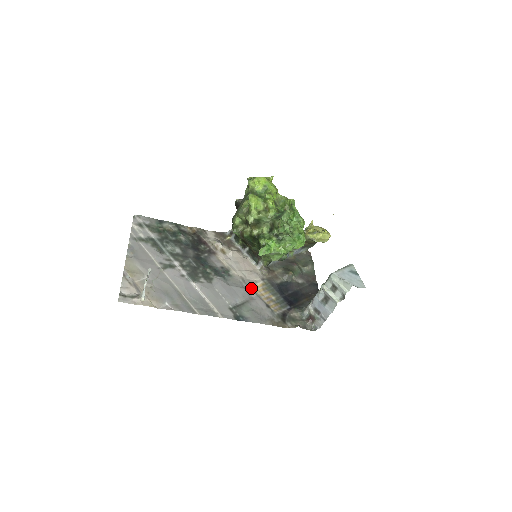
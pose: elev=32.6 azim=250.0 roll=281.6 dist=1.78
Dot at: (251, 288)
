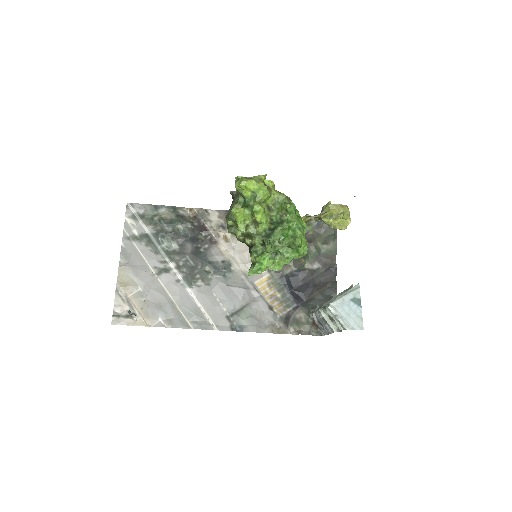
Dot at: (254, 286)
